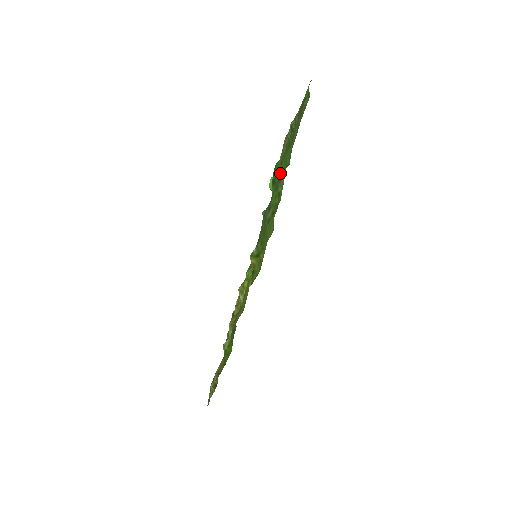
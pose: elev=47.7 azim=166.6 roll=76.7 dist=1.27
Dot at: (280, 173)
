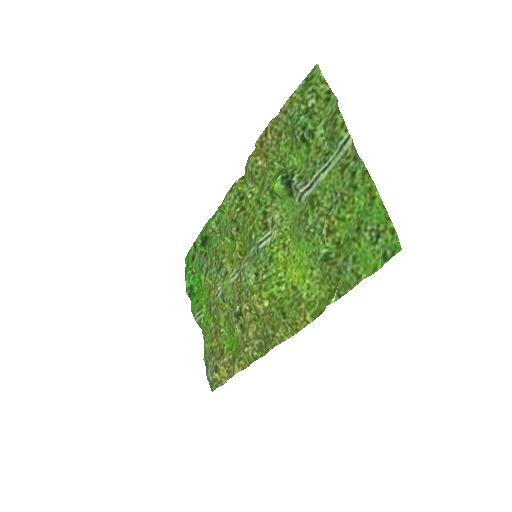
Dot at: (363, 228)
